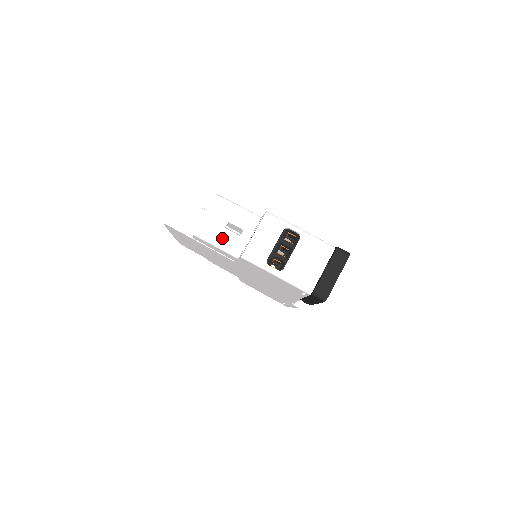
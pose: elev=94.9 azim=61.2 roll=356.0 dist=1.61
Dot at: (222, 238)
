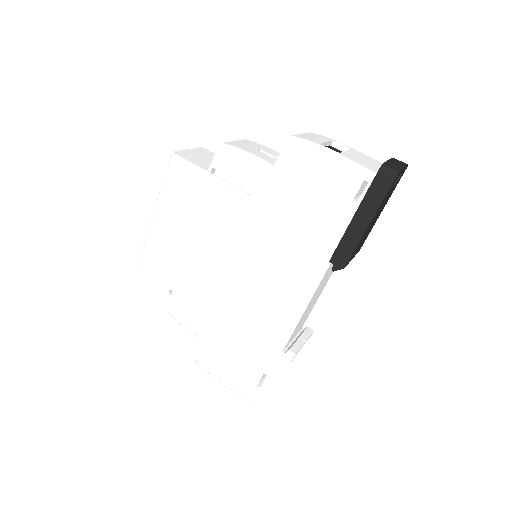
Dot at: (254, 152)
